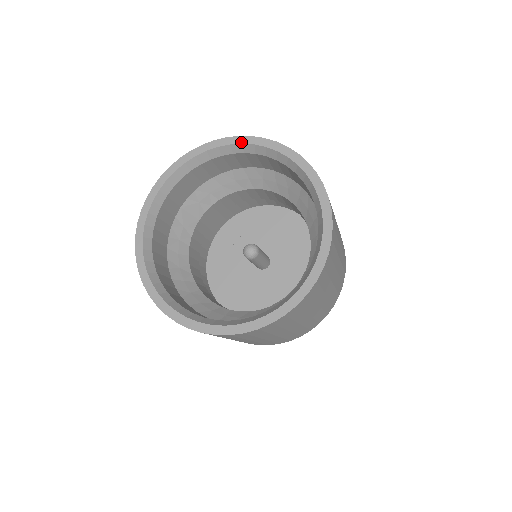
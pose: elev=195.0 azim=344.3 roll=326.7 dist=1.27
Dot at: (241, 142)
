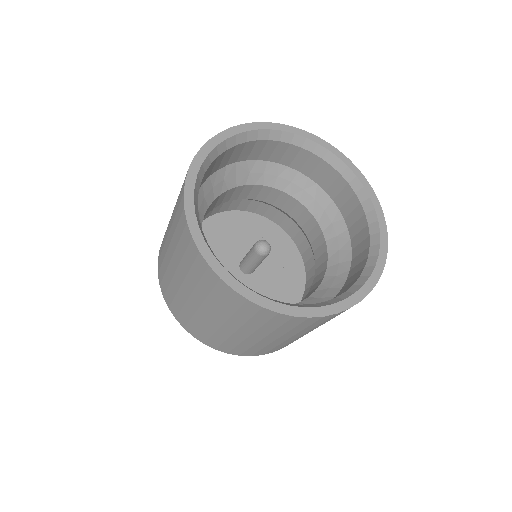
Dot at: (339, 156)
